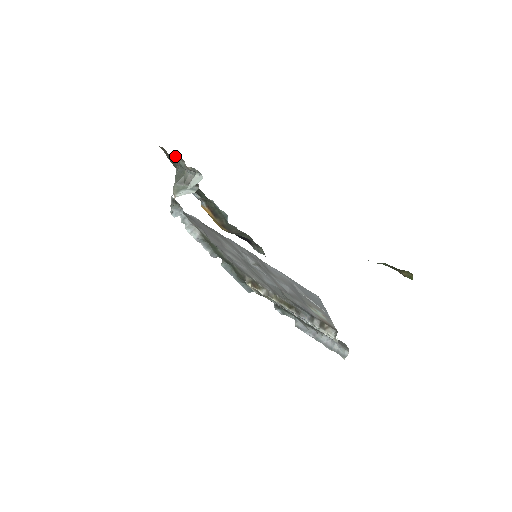
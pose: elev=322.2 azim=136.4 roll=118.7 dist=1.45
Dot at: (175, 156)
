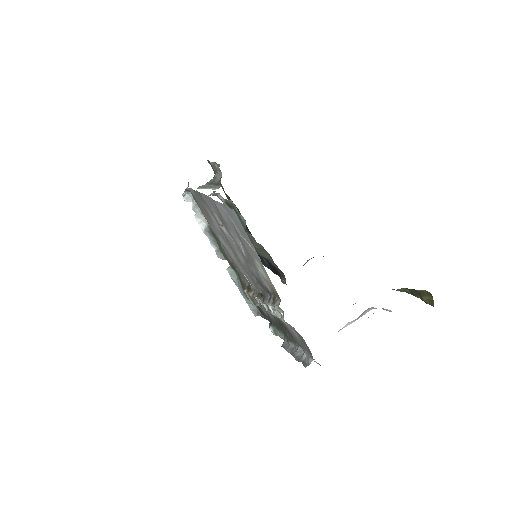
Dot at: (212, 162)
